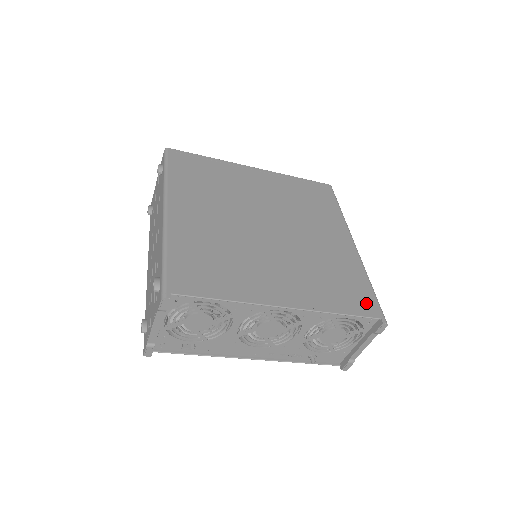
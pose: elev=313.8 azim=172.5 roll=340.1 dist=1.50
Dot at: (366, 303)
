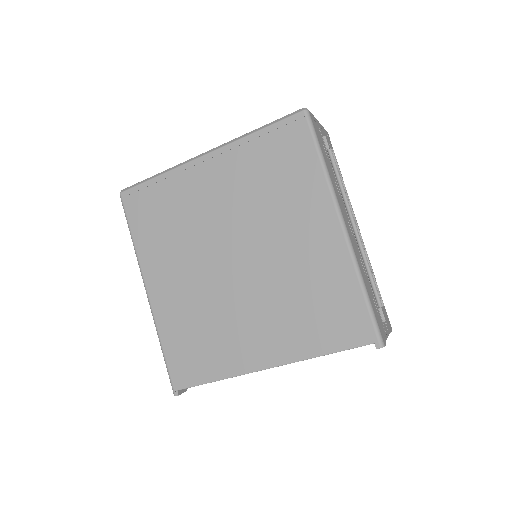
Dot at: (355, 327)
